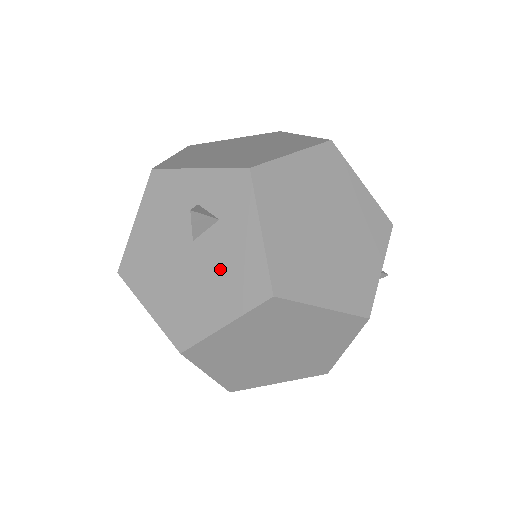
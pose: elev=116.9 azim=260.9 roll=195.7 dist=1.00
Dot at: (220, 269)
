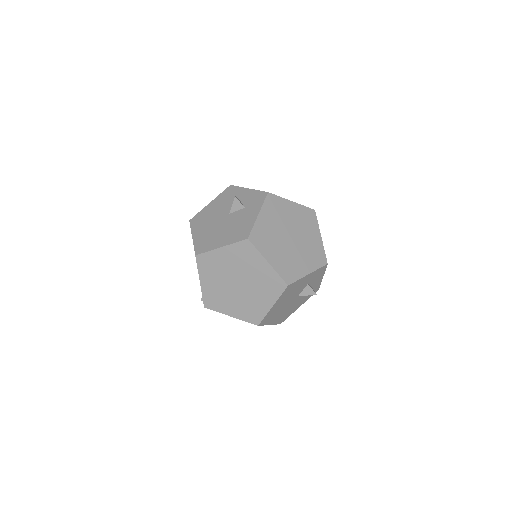
Dot at: (233, 226)
